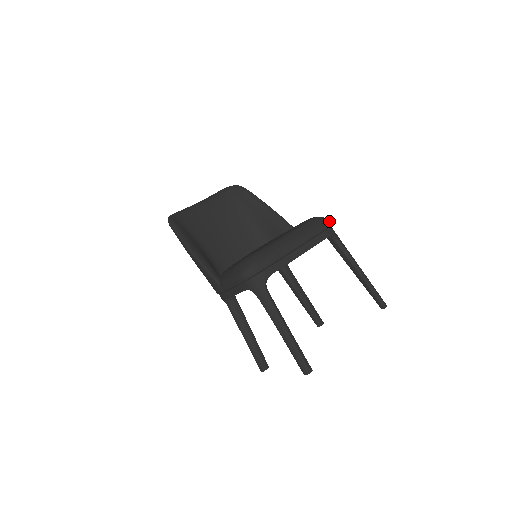
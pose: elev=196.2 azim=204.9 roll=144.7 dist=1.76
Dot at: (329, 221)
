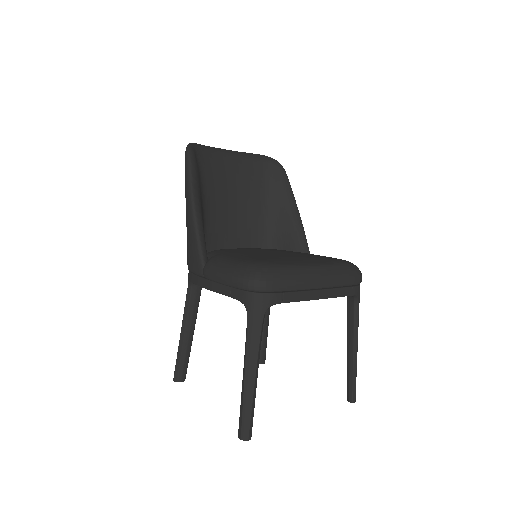
Dot at: occluded
